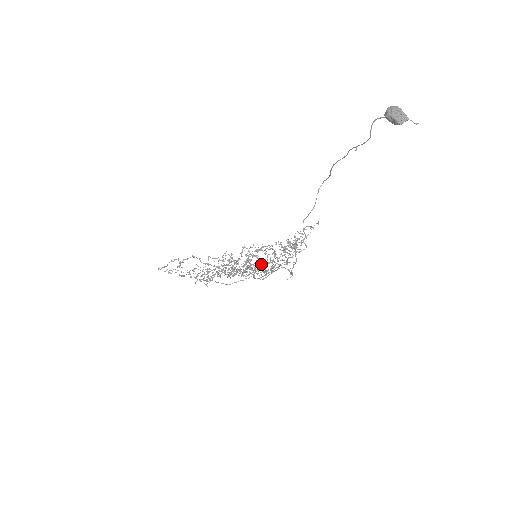
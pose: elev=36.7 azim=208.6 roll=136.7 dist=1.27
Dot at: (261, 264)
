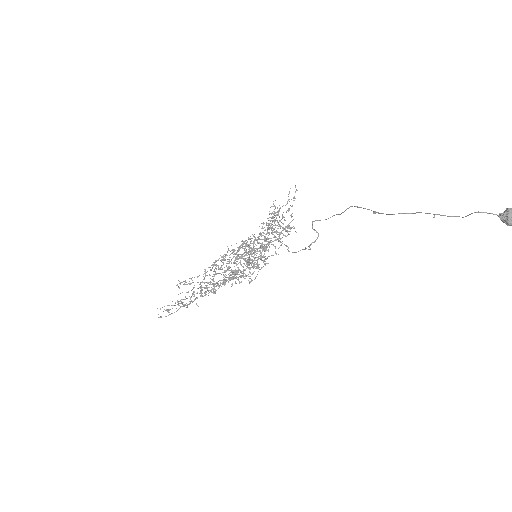
Dot at: (264, 261)
